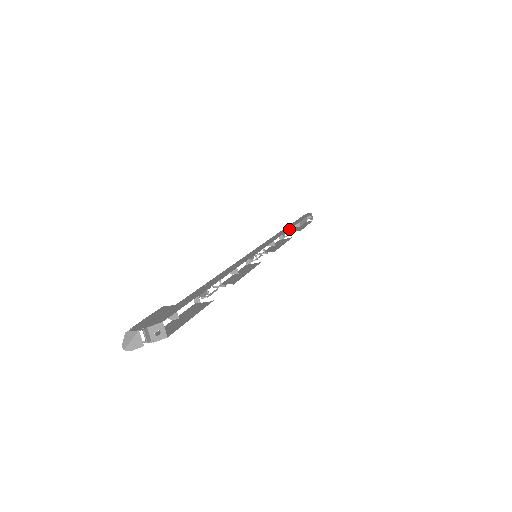
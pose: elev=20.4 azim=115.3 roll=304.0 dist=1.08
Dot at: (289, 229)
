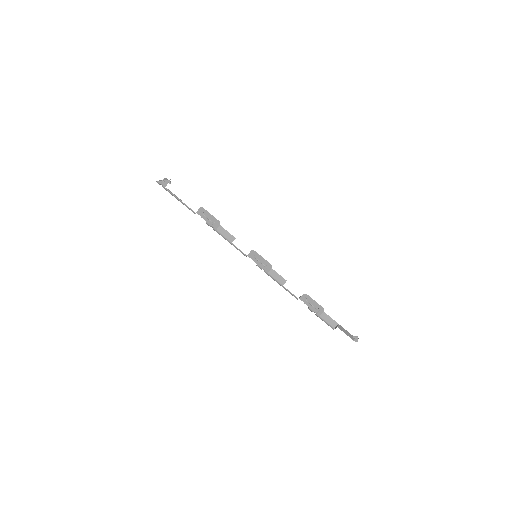
Dot at: occluded
